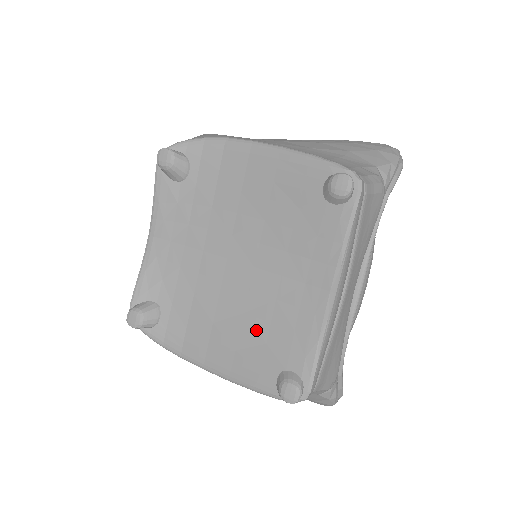
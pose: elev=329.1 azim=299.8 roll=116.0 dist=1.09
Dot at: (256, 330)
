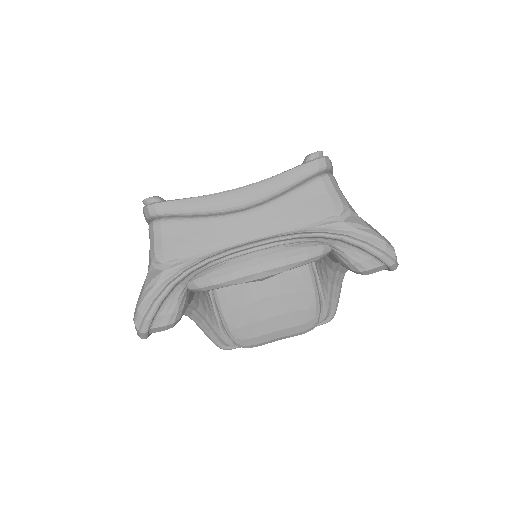
Dot at: occluded
